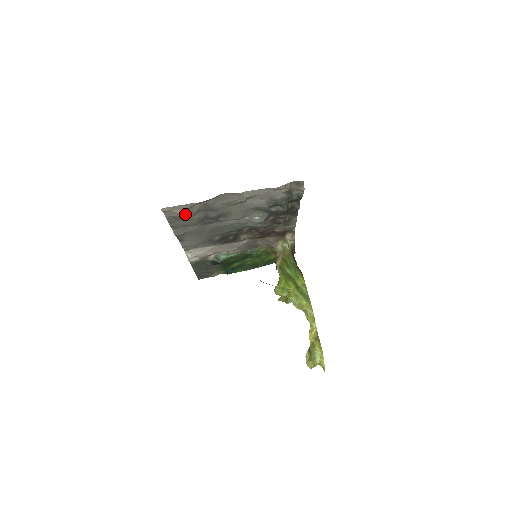
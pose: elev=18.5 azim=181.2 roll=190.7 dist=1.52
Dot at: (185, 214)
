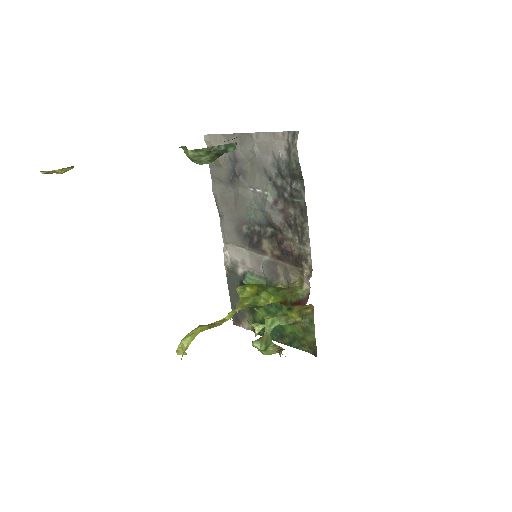
Dot at: occluded
